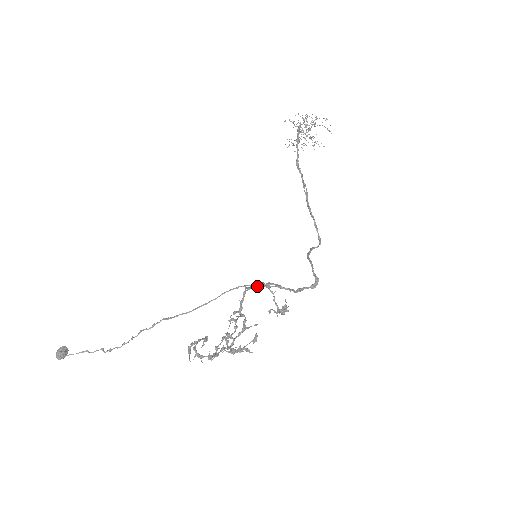
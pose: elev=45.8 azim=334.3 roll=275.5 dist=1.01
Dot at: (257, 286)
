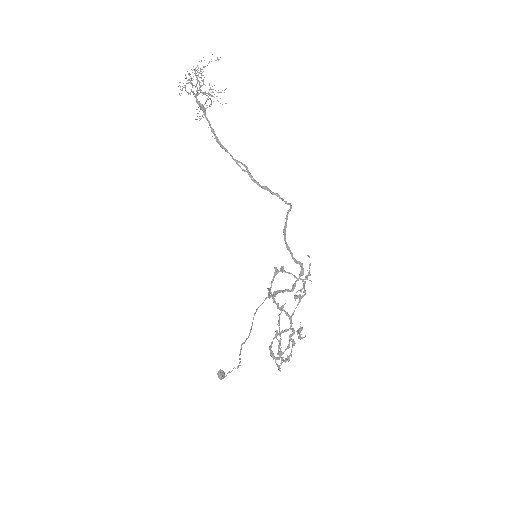
Dot at: (268, 297)
